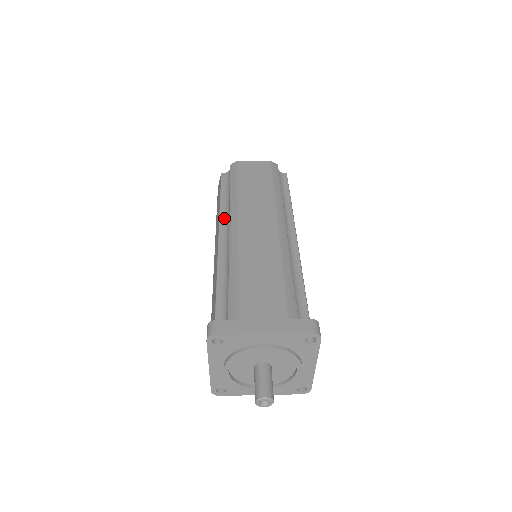
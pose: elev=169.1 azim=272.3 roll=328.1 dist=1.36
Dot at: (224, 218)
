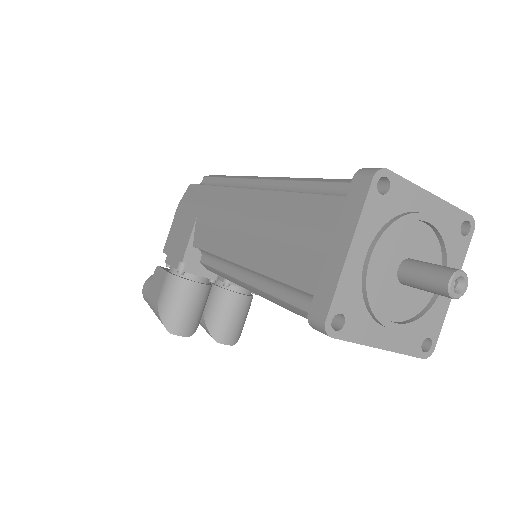
Dot at: occluded
